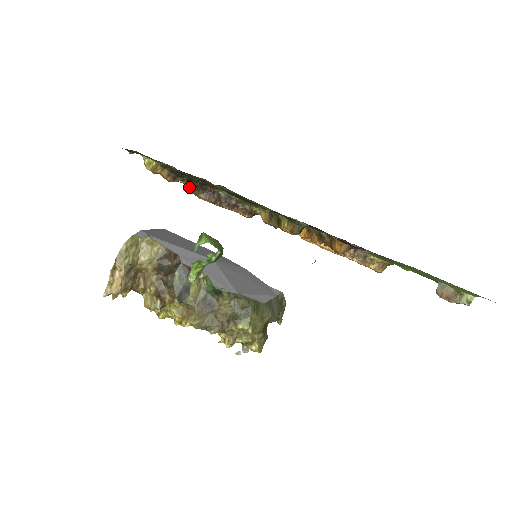
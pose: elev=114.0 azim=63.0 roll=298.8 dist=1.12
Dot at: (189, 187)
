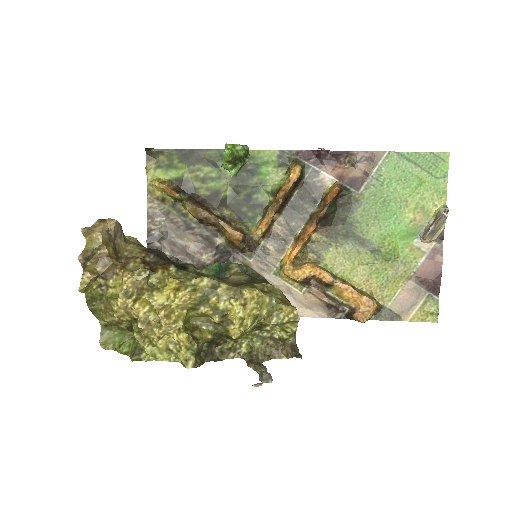
Dot at: (190, 201)
